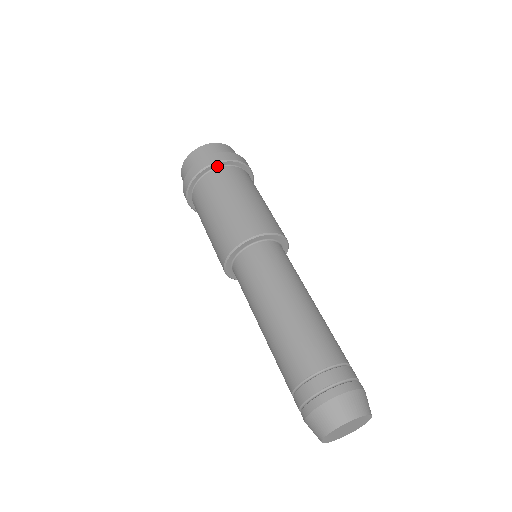
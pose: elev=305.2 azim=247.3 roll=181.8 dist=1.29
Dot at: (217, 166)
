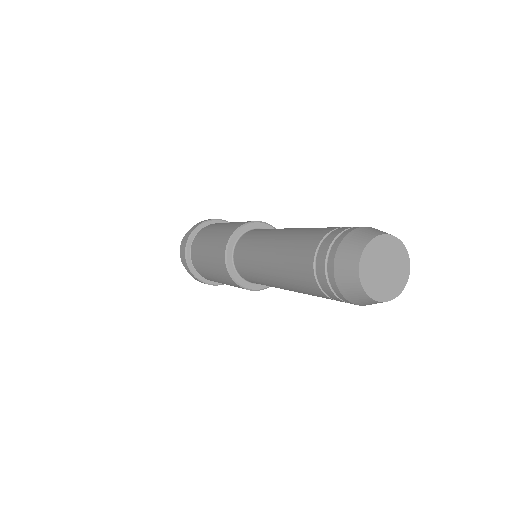
Dot at: (205, 226)
